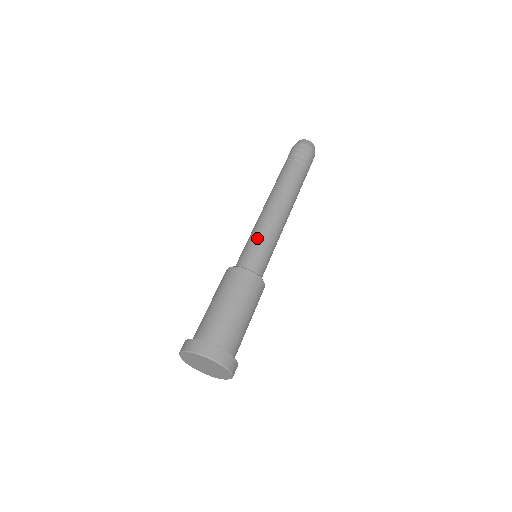
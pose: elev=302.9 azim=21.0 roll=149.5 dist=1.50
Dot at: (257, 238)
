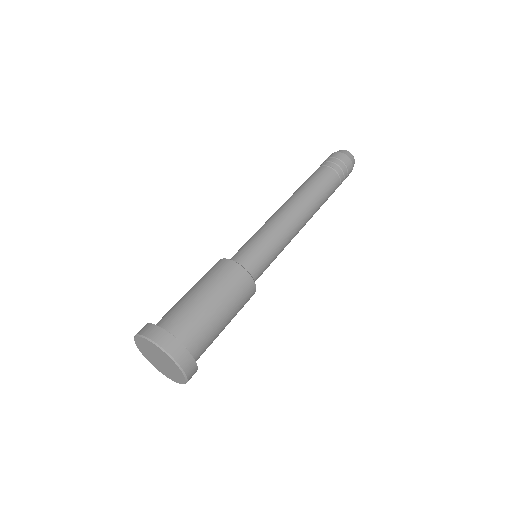
Dot at: (253, 235)
